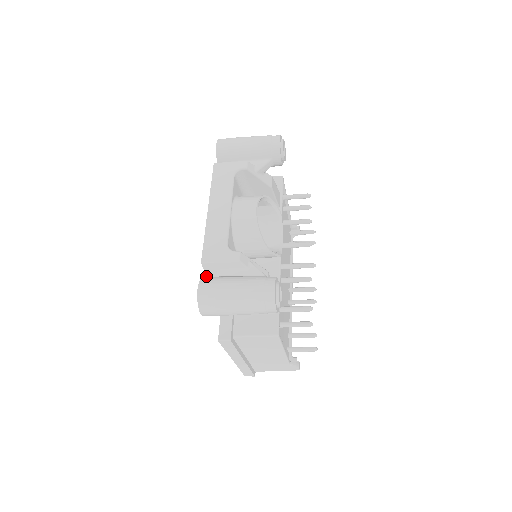
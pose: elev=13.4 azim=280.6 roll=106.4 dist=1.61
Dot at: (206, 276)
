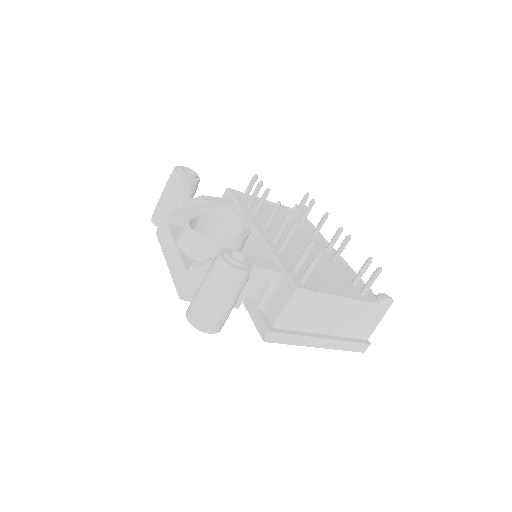
Dot at: occluded
